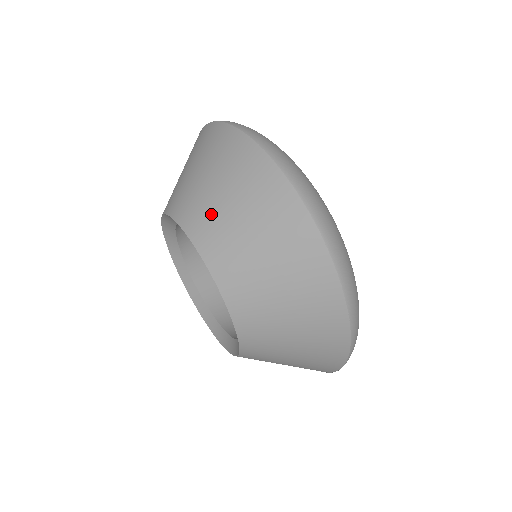
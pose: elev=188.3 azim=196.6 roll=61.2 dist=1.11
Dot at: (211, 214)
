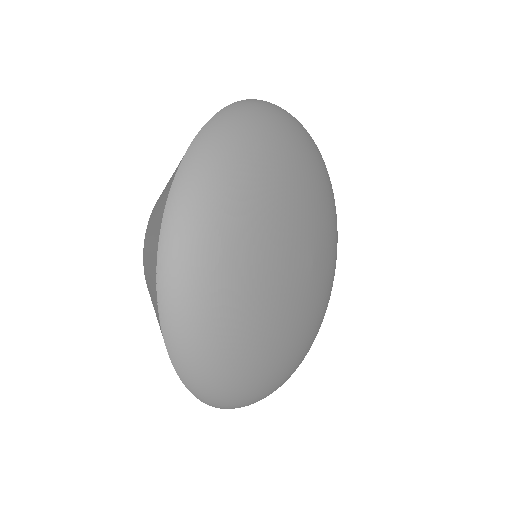
Dot at: occluded
